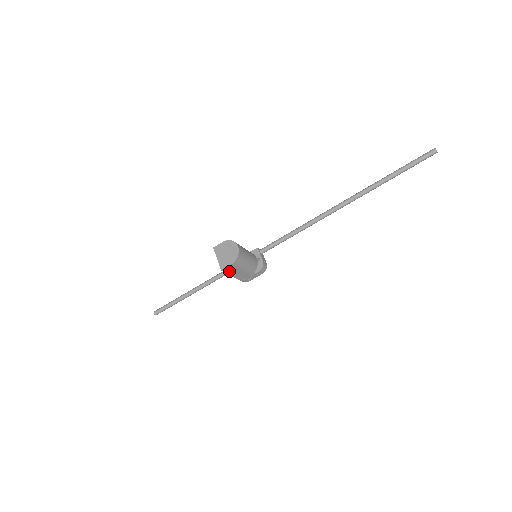
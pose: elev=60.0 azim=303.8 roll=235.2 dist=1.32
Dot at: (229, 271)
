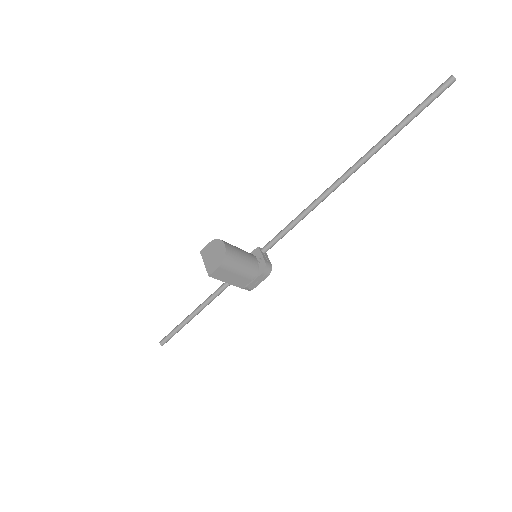
Dot at: (220, 276)
